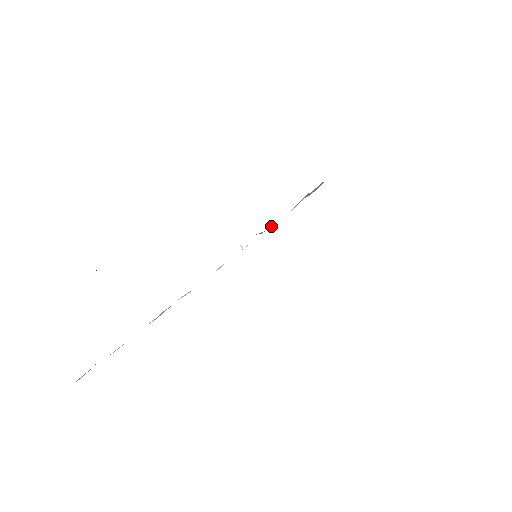
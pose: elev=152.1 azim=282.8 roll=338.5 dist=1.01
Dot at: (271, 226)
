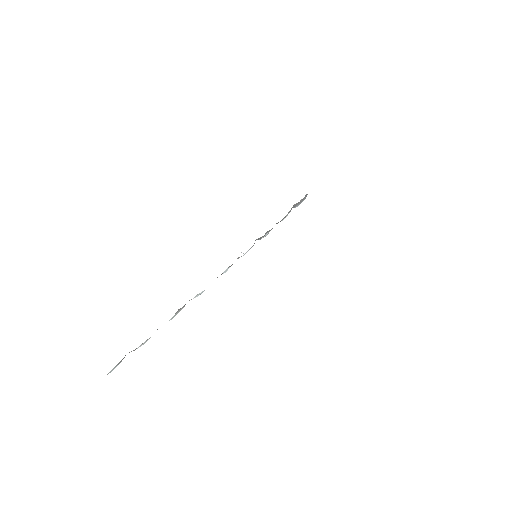
Dot at: (267, 234)
